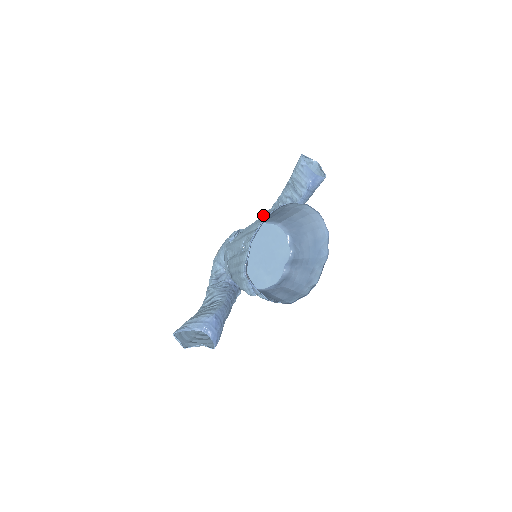
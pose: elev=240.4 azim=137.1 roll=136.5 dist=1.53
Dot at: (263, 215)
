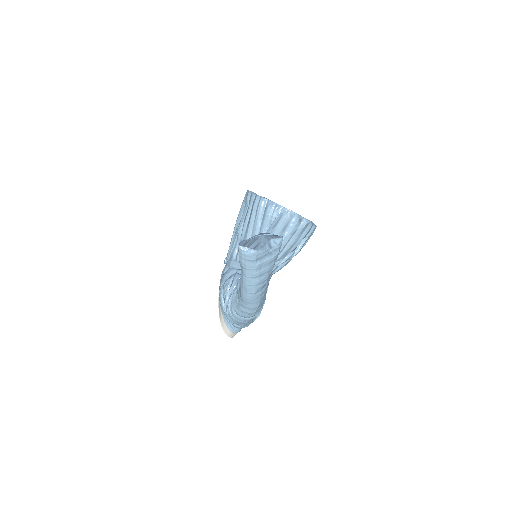
Dot at: occluded
